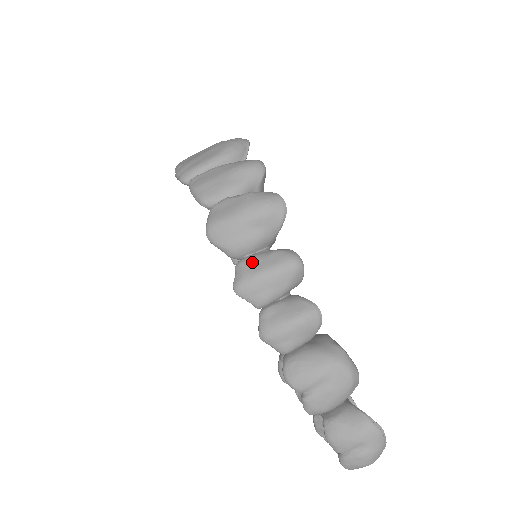
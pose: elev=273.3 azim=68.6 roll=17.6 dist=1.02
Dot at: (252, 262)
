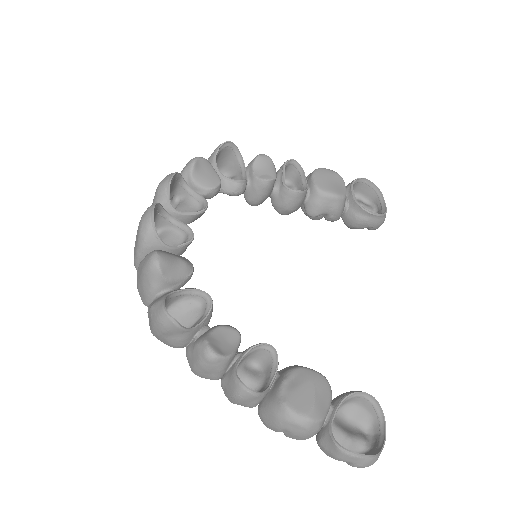
Dot at: (188, 356)
